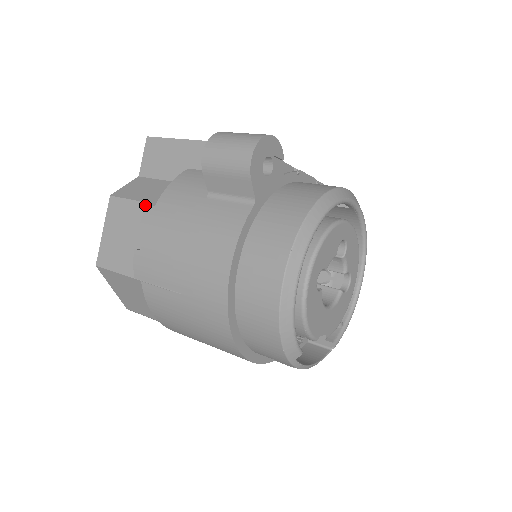
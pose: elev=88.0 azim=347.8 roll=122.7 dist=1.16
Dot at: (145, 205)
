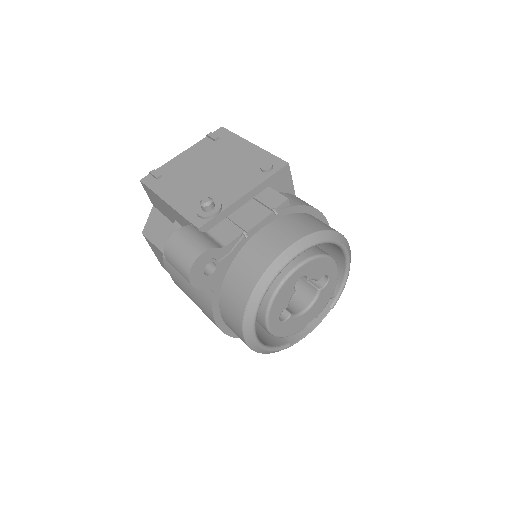
Dot at: (162, 253)
